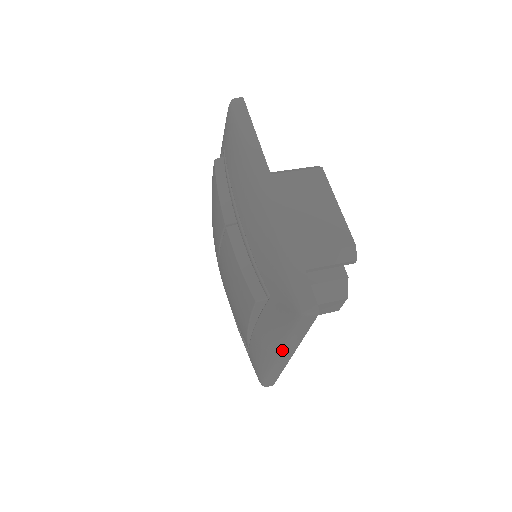
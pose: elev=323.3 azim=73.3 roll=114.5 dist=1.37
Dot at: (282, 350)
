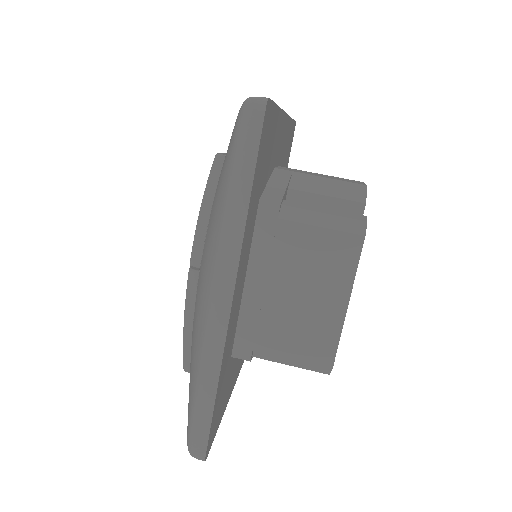
Dot at: occluded
